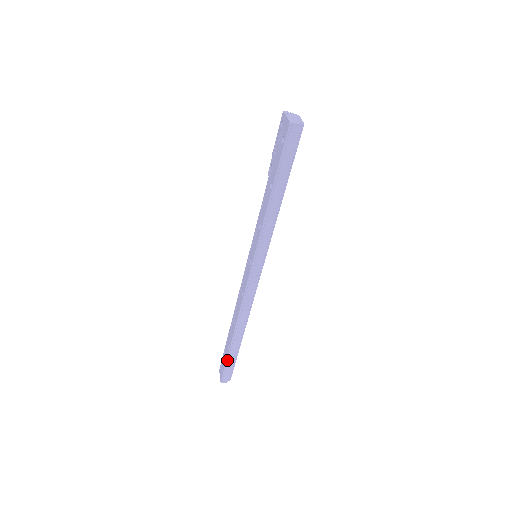
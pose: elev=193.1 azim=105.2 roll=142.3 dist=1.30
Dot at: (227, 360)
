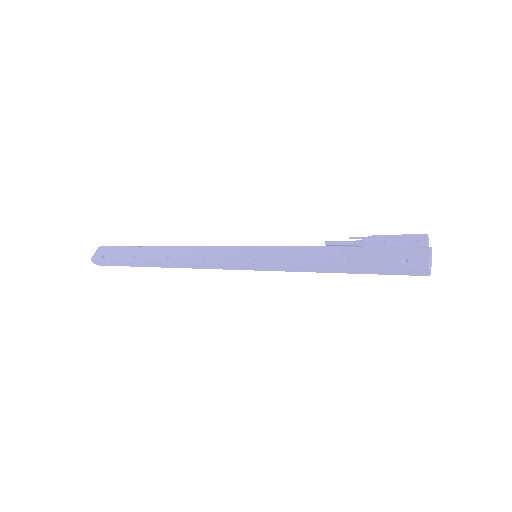
Dot at: (121, 260)
